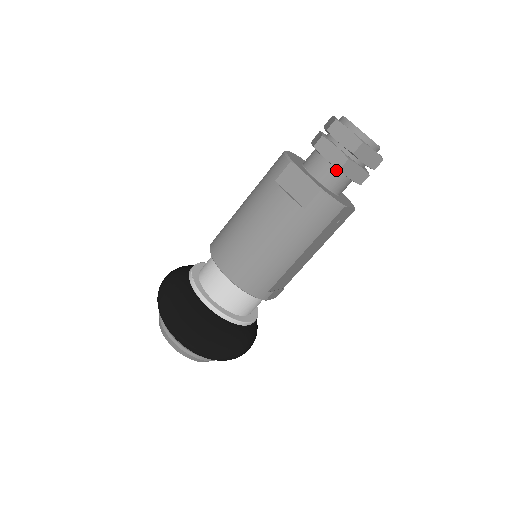
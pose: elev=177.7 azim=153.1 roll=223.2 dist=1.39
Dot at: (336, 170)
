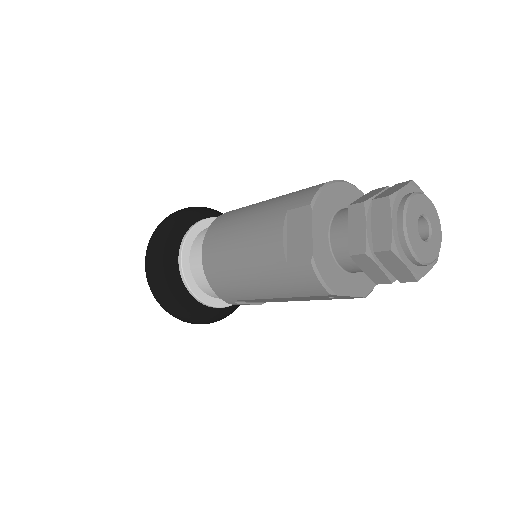
Dot at: occluded
